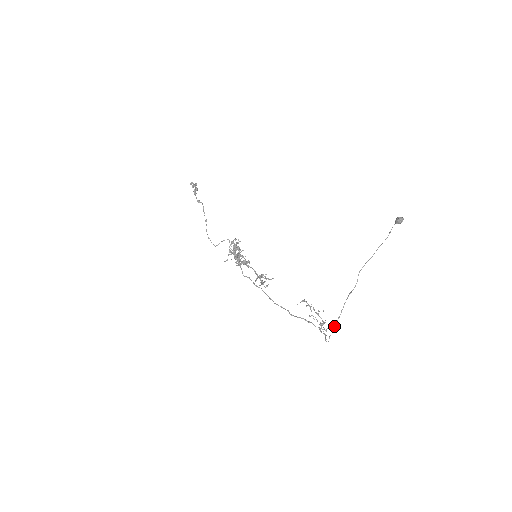
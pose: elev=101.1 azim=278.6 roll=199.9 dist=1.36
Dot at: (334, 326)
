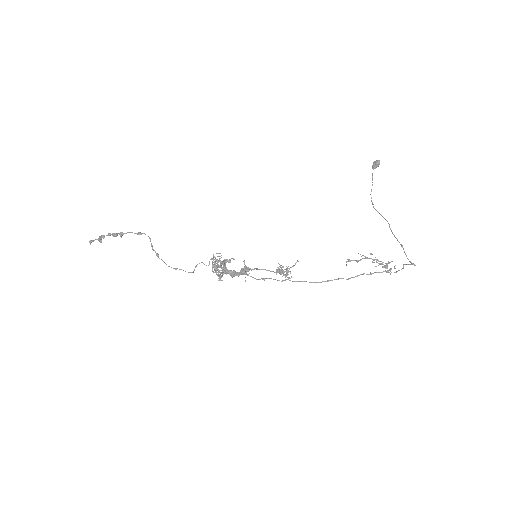
Dot at: (405, 253)
